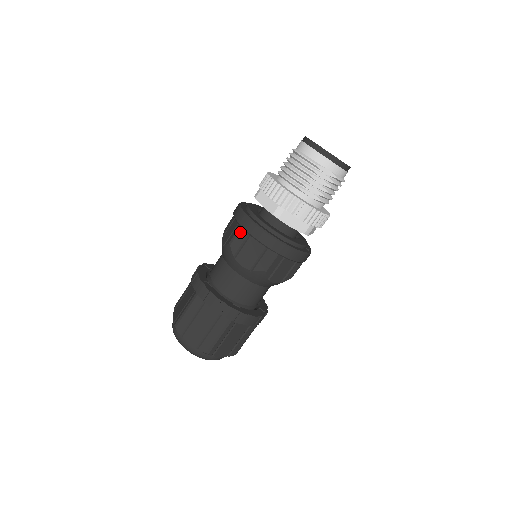
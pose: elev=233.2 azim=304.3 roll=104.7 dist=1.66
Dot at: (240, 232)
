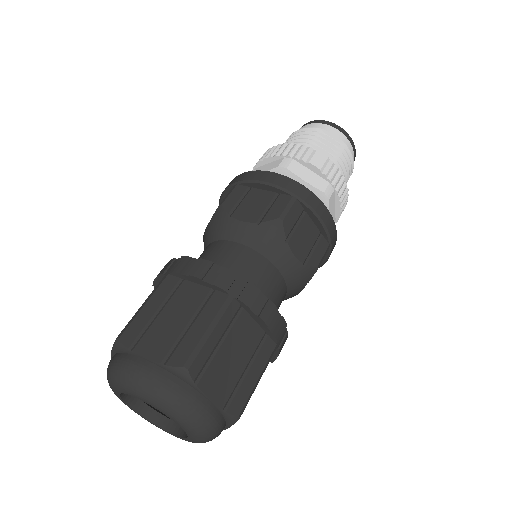
Dot at: (235, 188)
